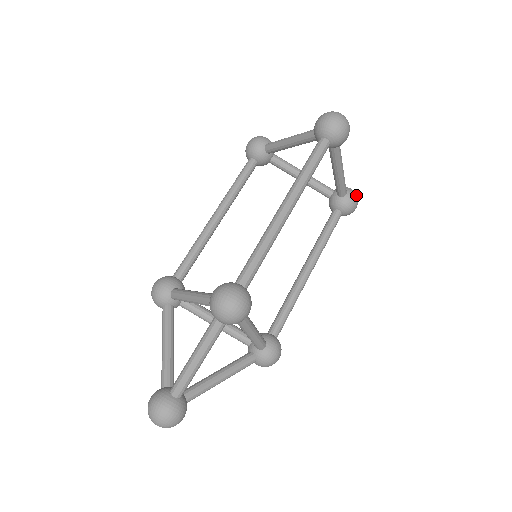
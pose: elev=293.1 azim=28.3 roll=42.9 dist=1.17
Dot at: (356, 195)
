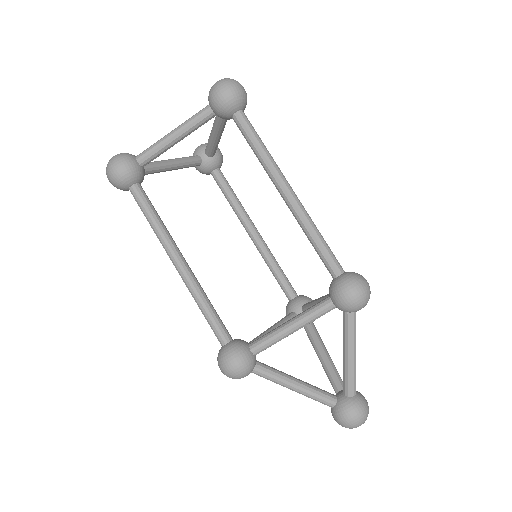
Dot at: occluded
